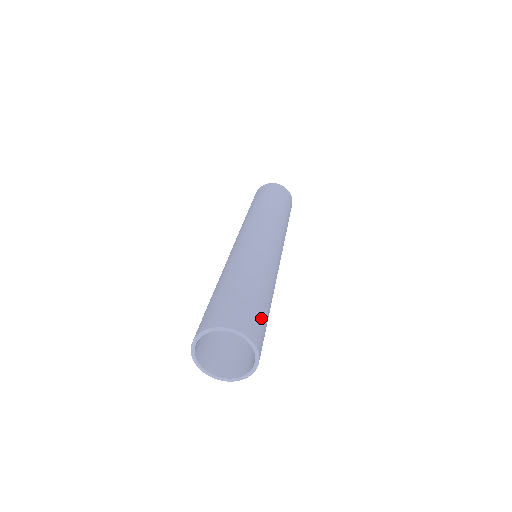
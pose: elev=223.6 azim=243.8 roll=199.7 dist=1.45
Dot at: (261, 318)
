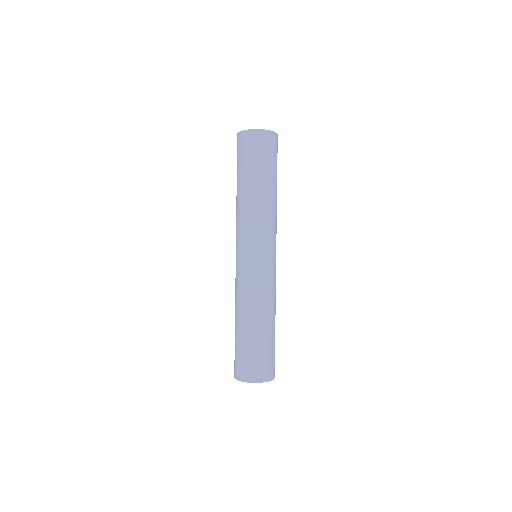
Dot at: (263, 356)
